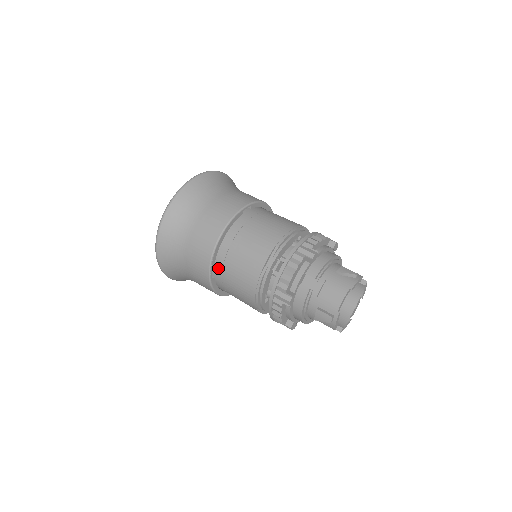
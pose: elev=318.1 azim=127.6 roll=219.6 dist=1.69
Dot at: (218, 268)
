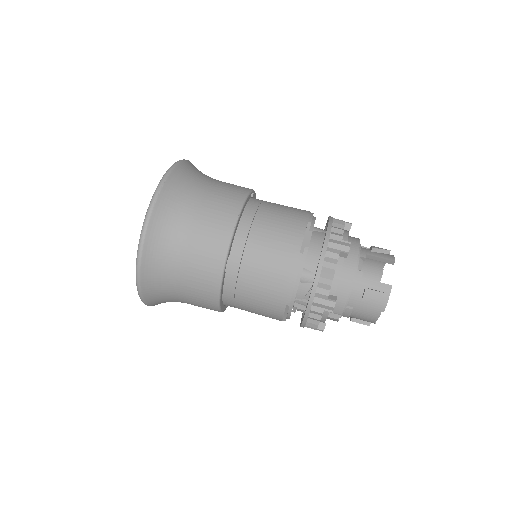
Dot at: occluded
